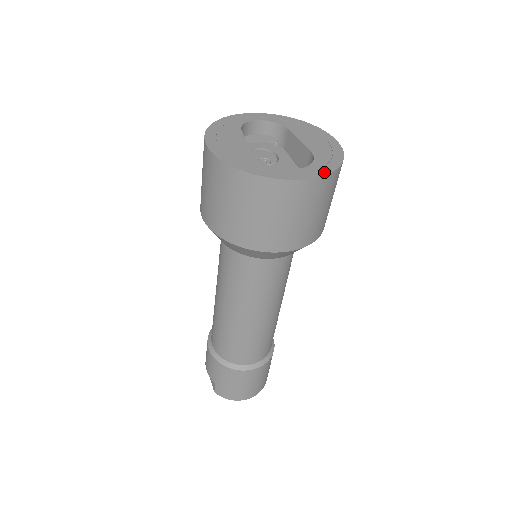
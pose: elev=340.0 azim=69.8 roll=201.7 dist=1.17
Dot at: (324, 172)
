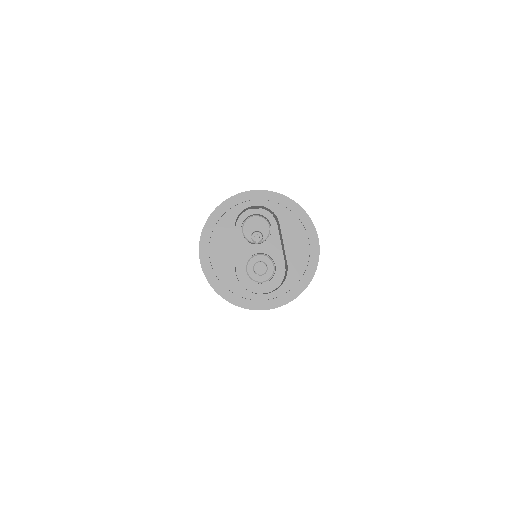
Dot at: (287, 299)
